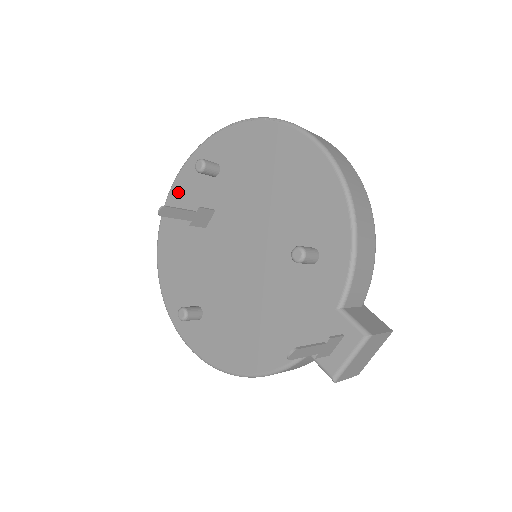
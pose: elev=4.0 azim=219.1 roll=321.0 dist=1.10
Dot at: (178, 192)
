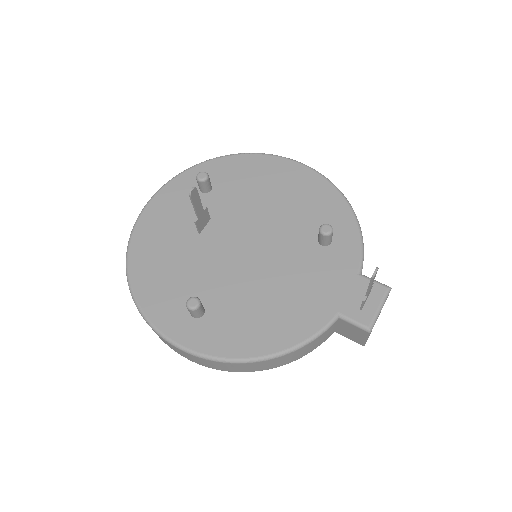
Dot at: (157, 208)
